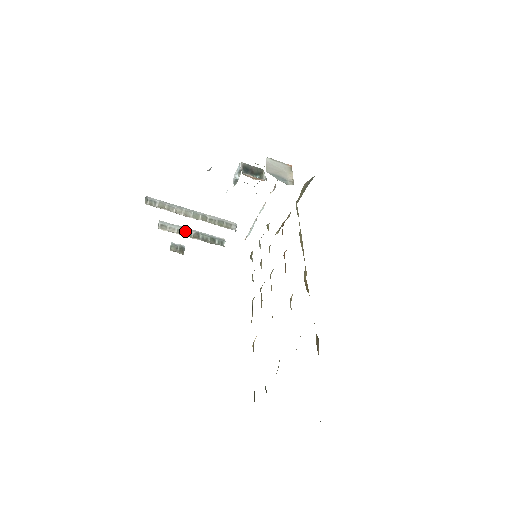
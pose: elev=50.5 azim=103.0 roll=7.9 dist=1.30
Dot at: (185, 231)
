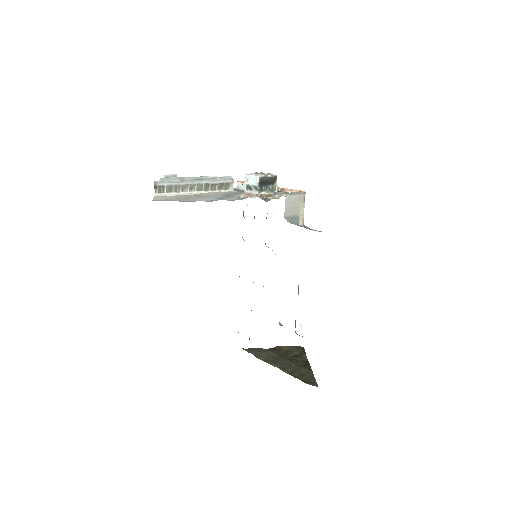
Dot at: occluded
